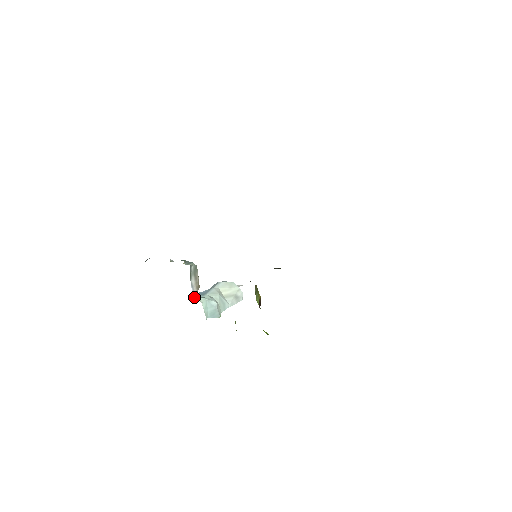
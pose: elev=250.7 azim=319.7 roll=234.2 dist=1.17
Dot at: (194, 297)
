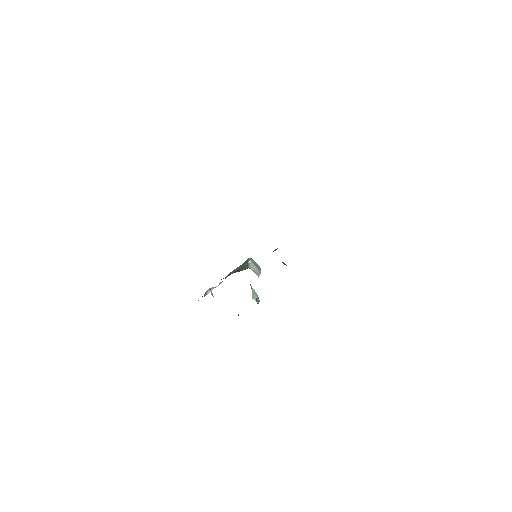
Dot at: occluded
